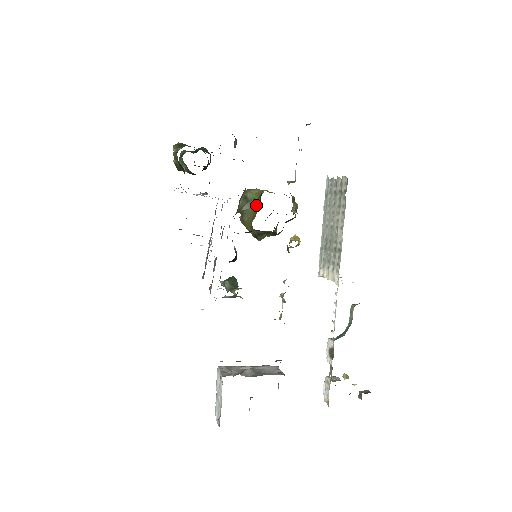
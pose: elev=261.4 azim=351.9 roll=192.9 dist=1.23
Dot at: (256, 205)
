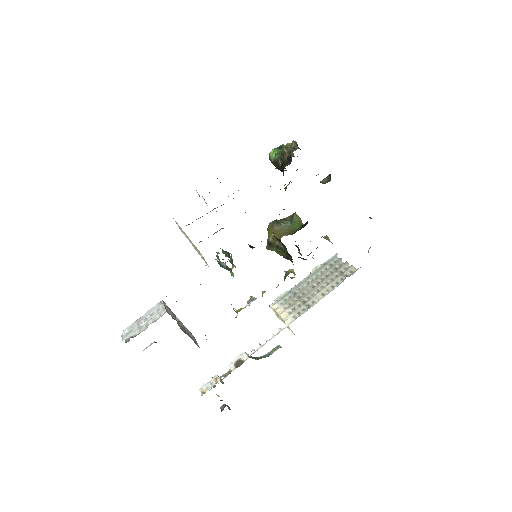
Dot at: (294, 228)
